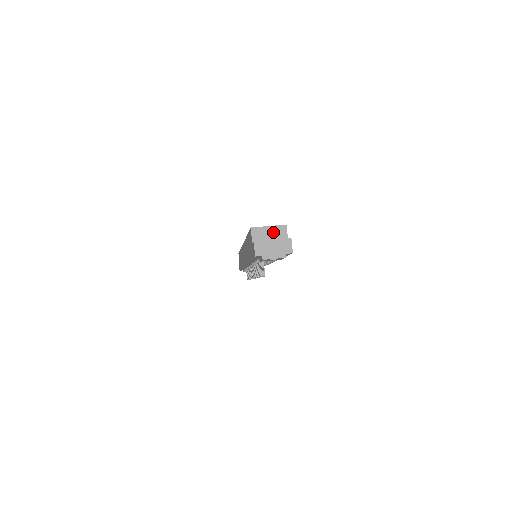
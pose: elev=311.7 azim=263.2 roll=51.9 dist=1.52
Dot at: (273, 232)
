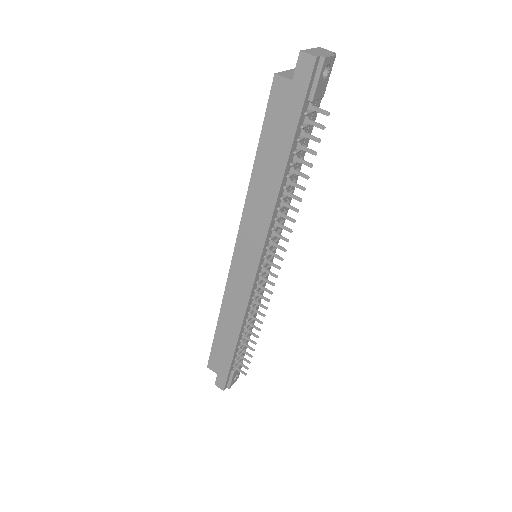
Dot at: occluded
